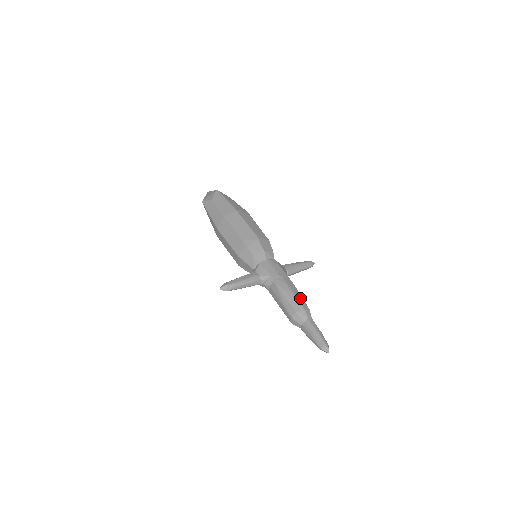
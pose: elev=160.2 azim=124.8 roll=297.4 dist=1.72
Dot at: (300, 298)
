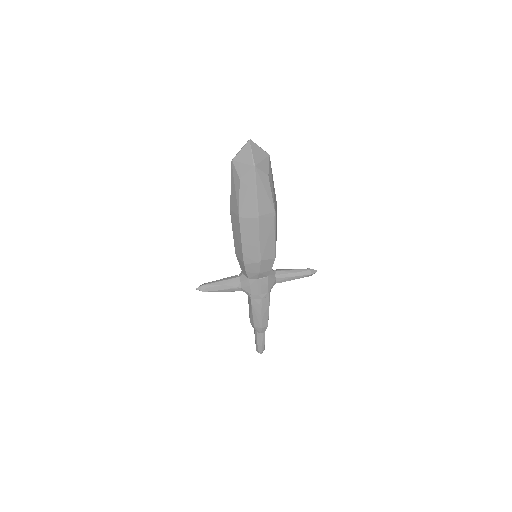
Dot at: (265, 319)
